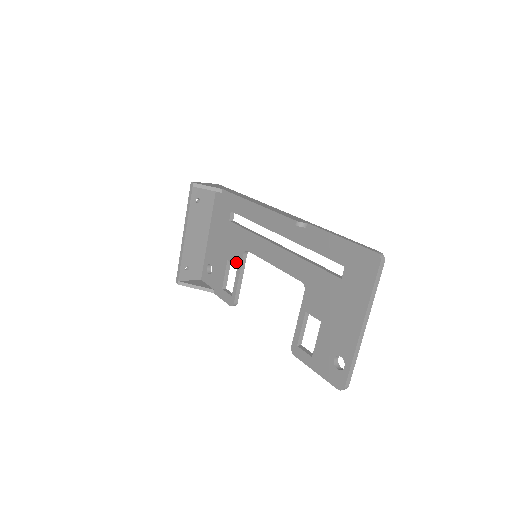
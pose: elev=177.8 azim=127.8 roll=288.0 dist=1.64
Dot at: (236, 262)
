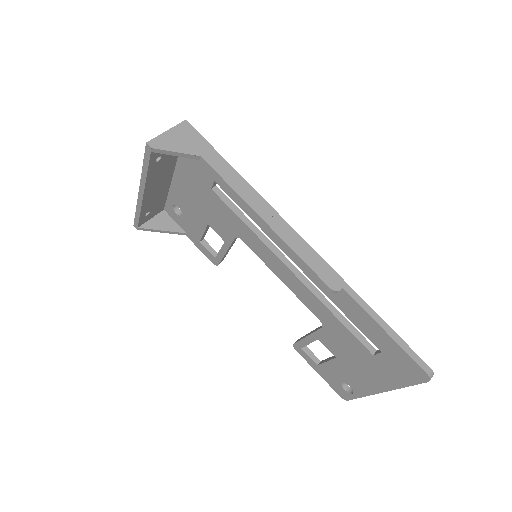
Dot at: (223, 237)
